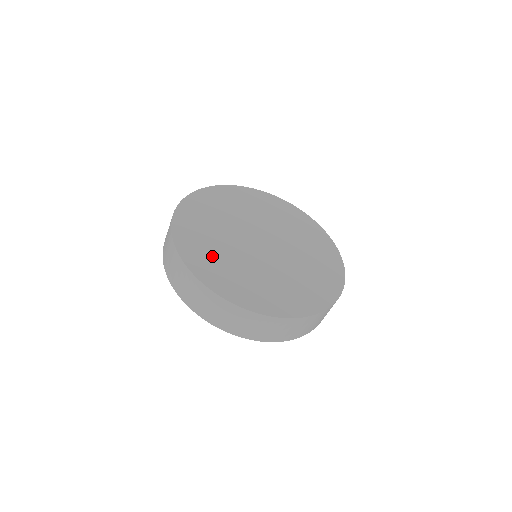
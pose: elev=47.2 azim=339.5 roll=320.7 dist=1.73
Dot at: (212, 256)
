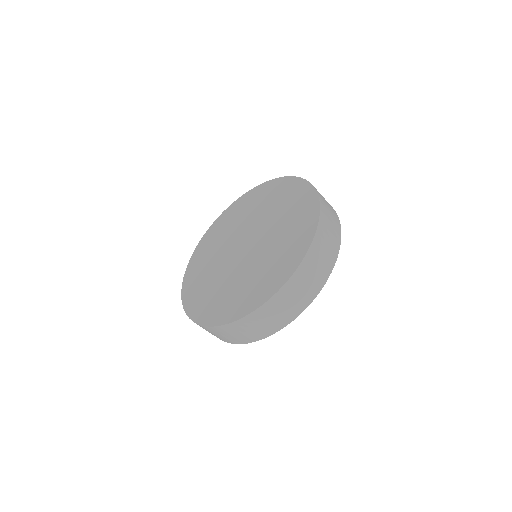
Dot at: (204, 291)
